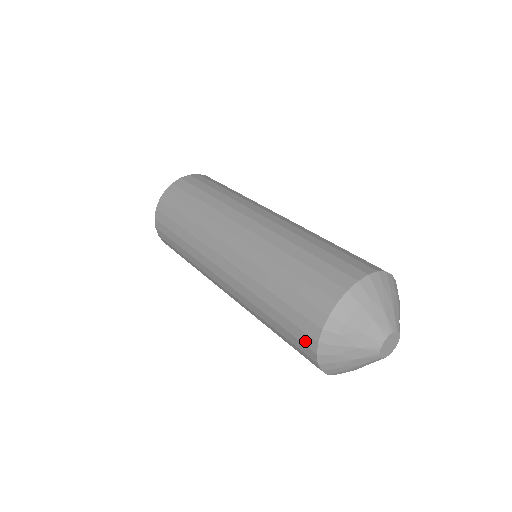
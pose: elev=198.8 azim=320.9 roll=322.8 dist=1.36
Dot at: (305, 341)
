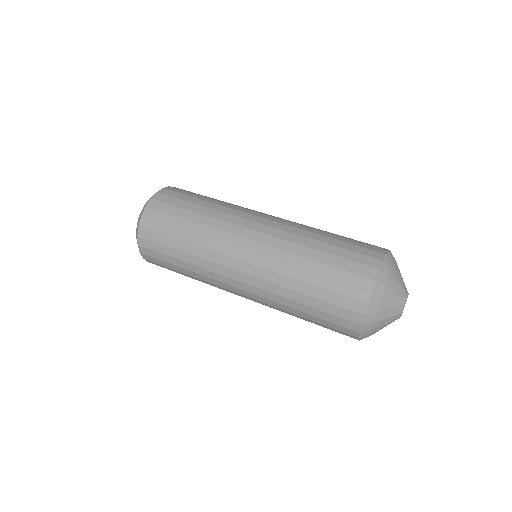
Dot at: (359, 283)
